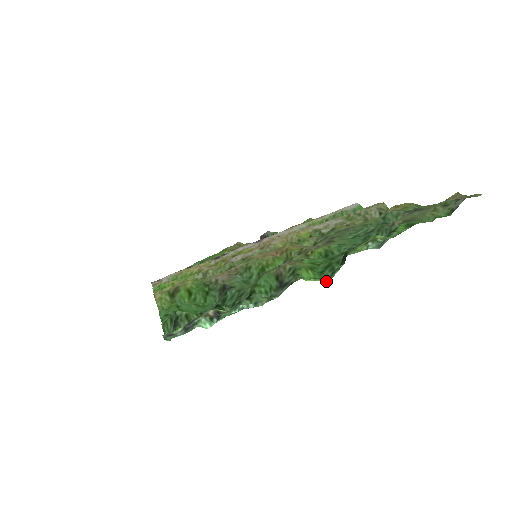
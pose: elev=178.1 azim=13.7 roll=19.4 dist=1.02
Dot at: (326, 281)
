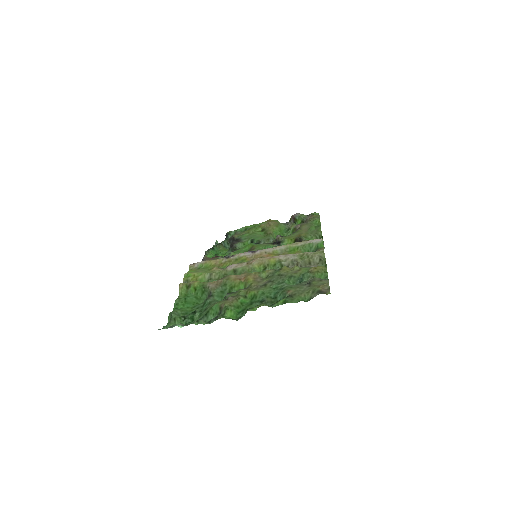
Dot at: (236, 320)
